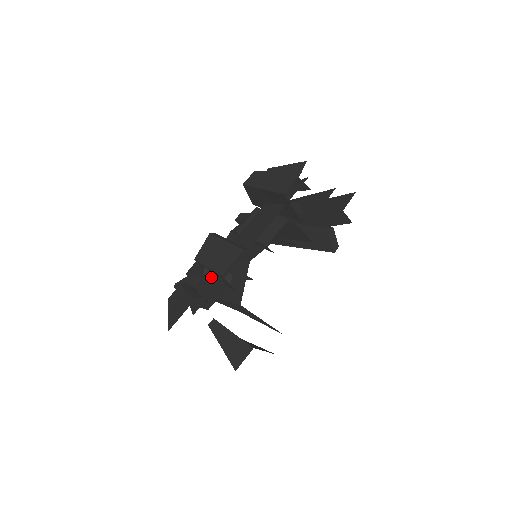
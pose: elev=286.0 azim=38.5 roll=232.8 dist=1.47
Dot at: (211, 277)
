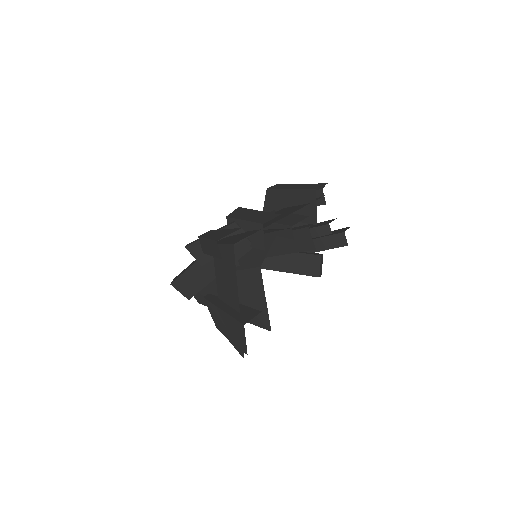
Dot at: (243, 232)
